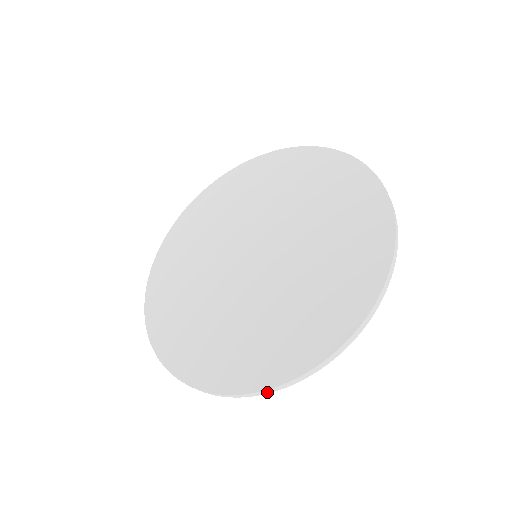
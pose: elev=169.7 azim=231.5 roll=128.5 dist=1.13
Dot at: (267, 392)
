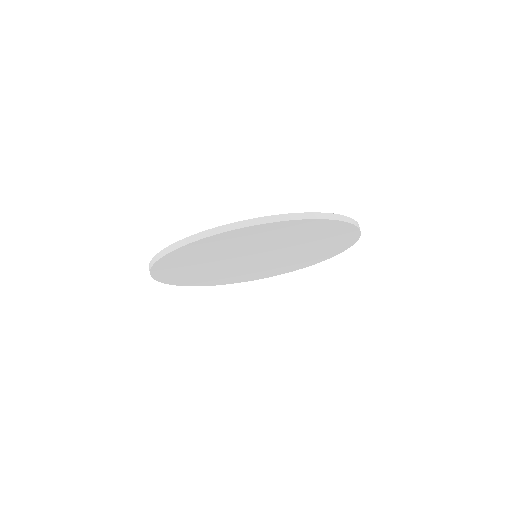
Dot at: (167, 252)
